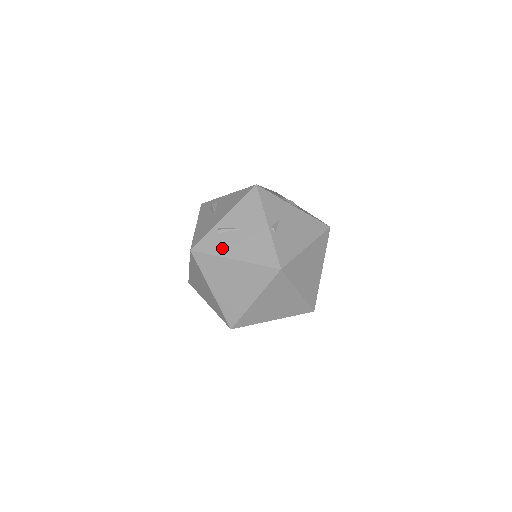
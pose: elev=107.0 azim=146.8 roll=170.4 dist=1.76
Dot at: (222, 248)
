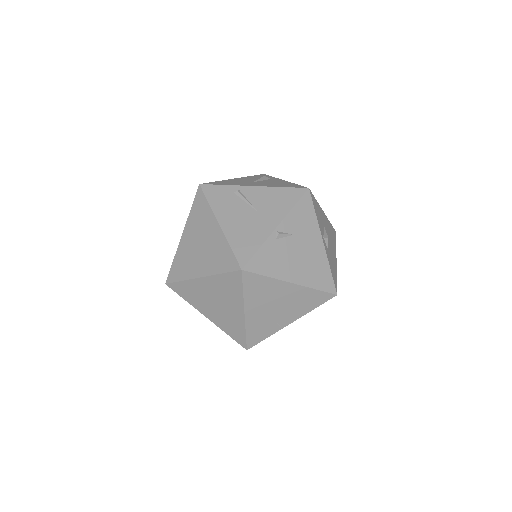
Dot at: (222, 206)
